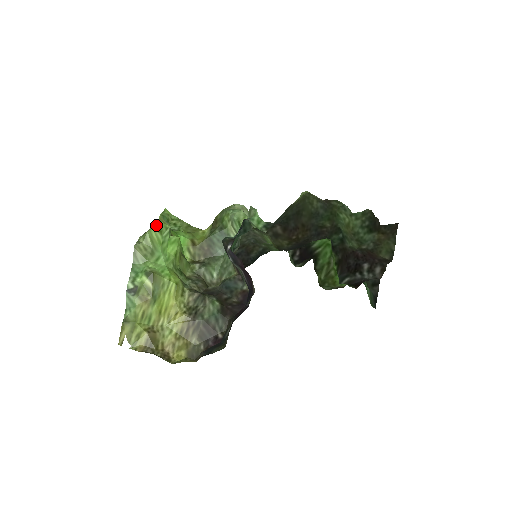
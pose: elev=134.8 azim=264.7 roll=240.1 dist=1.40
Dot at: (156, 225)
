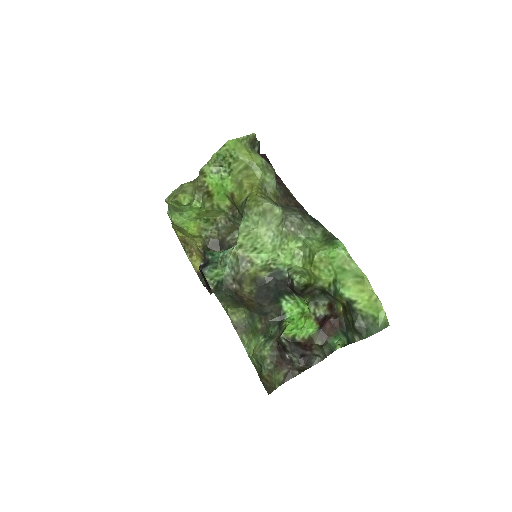
Dot at: (173, 202)
